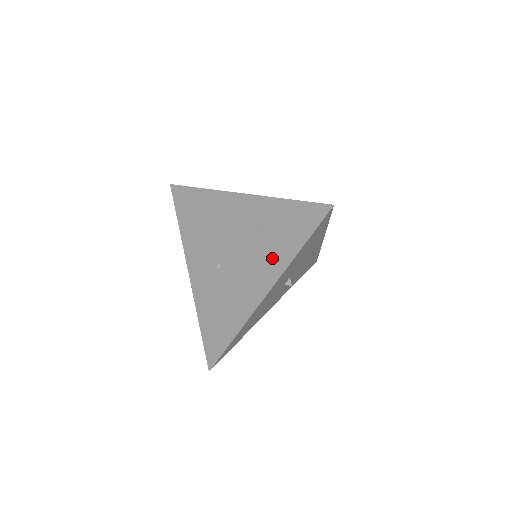
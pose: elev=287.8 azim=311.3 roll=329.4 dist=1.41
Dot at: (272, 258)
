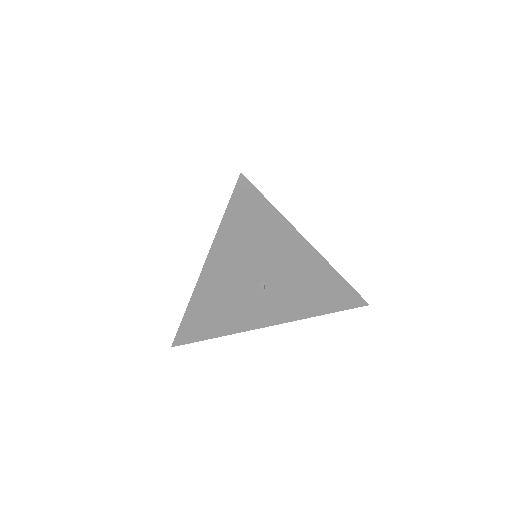
Dot at: occluded
